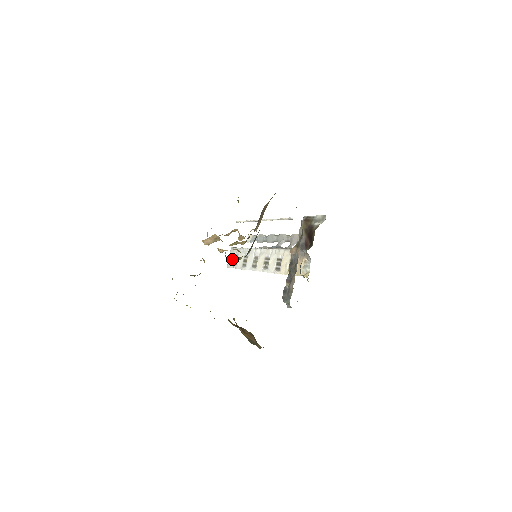
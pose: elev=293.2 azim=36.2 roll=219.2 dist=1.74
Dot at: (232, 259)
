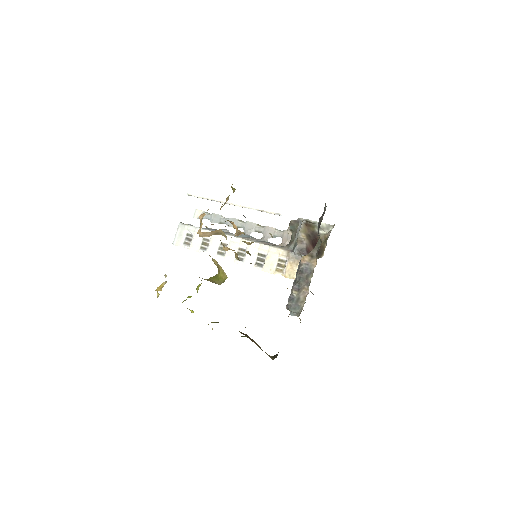
Dot at: (182, 237)
